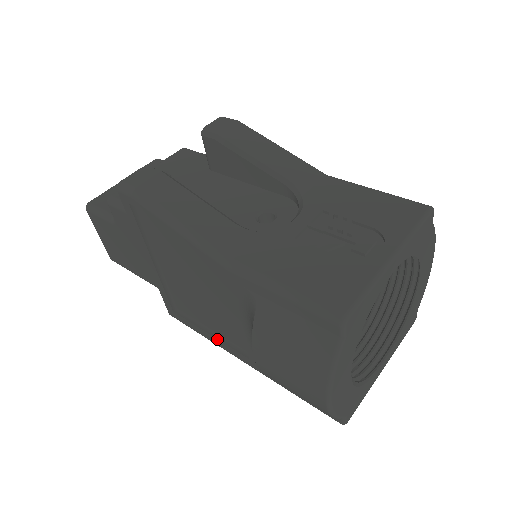
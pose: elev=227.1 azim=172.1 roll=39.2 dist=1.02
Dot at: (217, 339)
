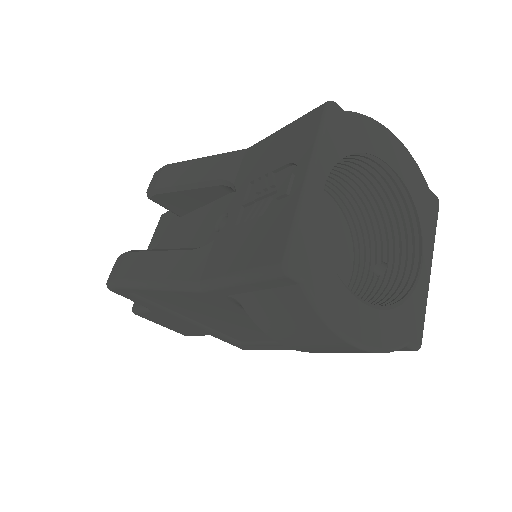
Dot at: (279, 346)
